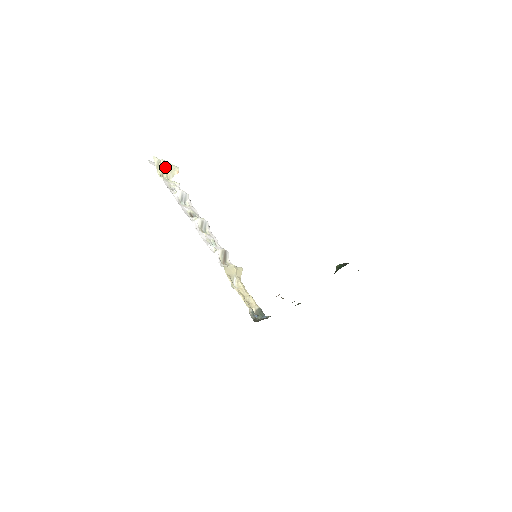
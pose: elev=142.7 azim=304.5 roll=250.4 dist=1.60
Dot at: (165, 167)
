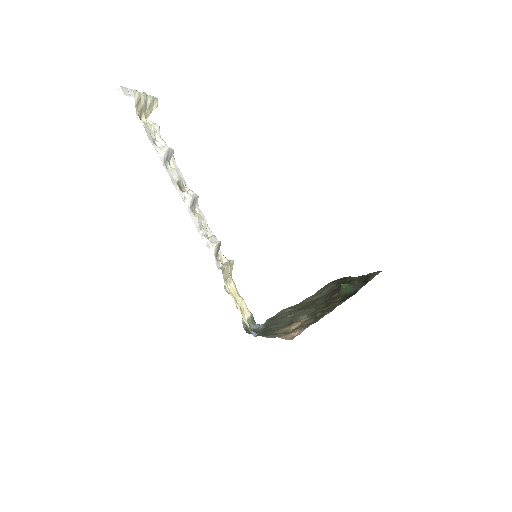
Dot at: (145, 103)
